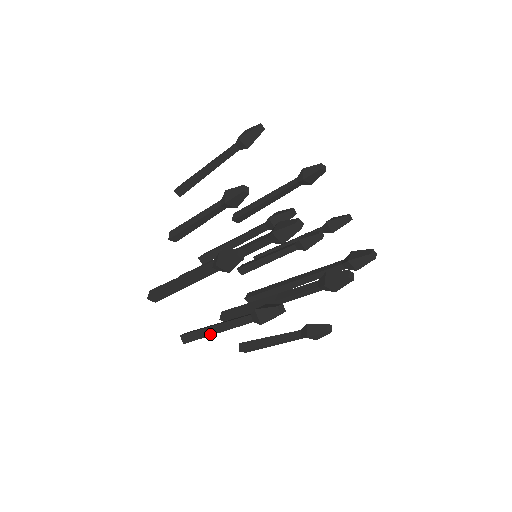
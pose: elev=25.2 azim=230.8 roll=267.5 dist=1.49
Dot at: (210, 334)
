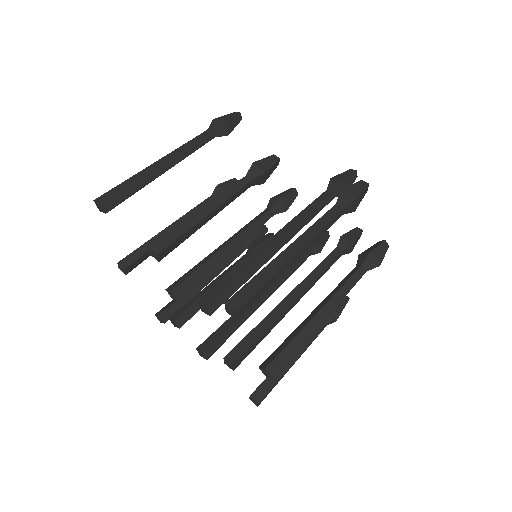
Dot at: (317, 326)
